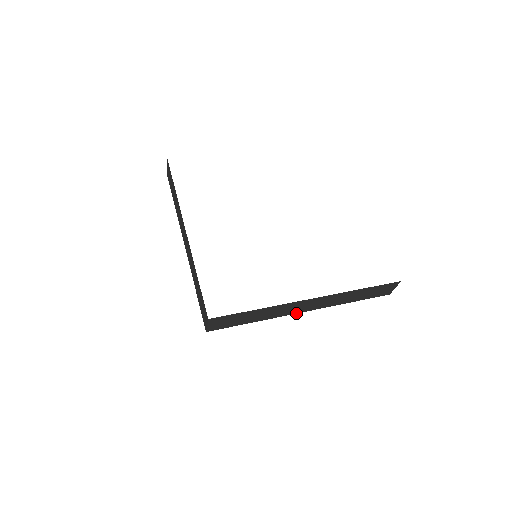
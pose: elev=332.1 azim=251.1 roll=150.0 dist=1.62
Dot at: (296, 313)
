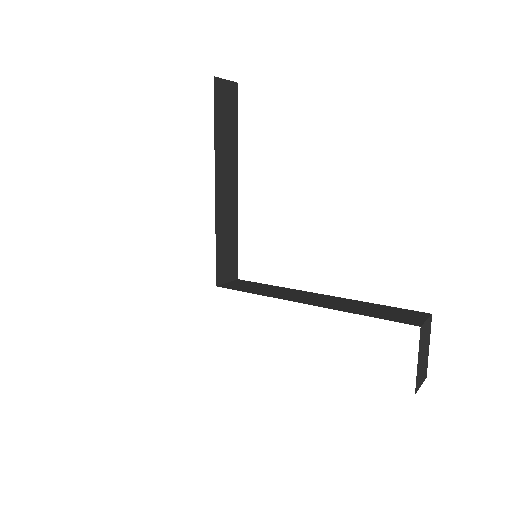
Dot at: occluded
